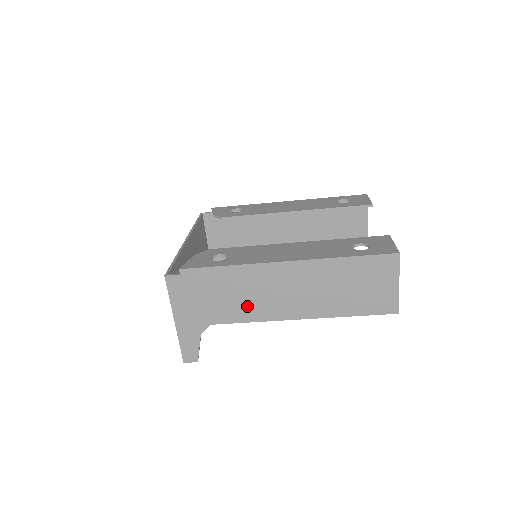
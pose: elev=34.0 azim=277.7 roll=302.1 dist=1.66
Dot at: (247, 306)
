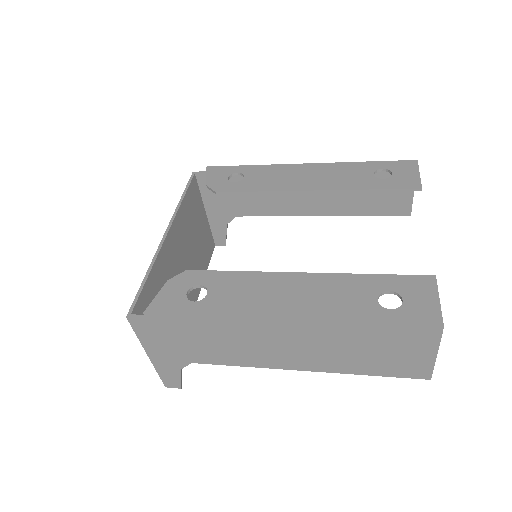
Dot at: (234, 353)
